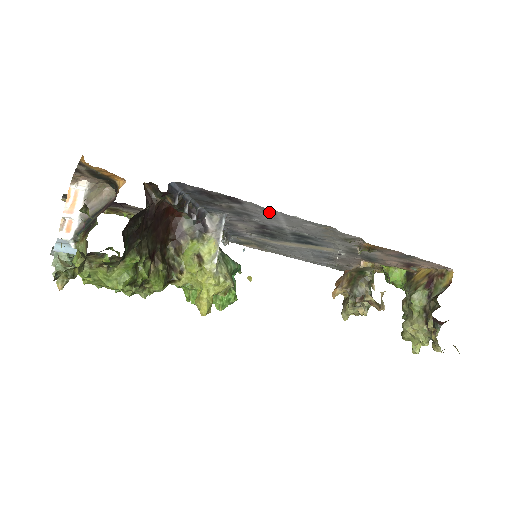
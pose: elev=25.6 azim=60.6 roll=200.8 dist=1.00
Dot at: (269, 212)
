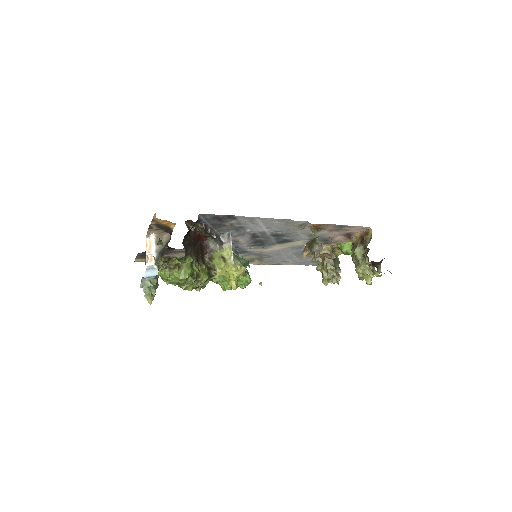
Dot at: (252, 220)
